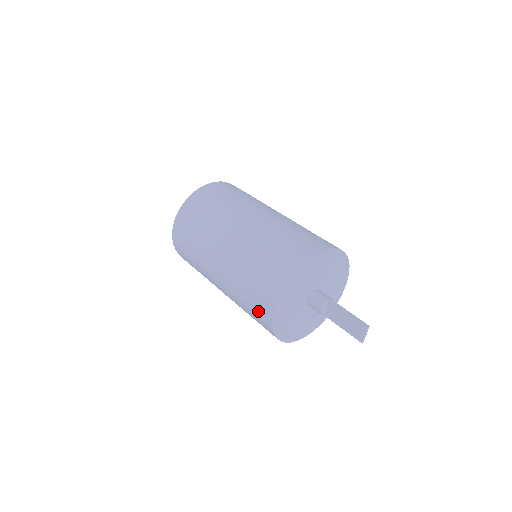
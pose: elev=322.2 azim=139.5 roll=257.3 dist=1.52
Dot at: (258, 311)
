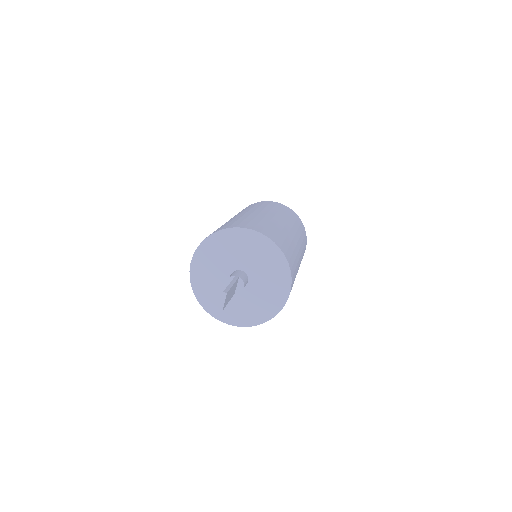
Dot at: occluded
